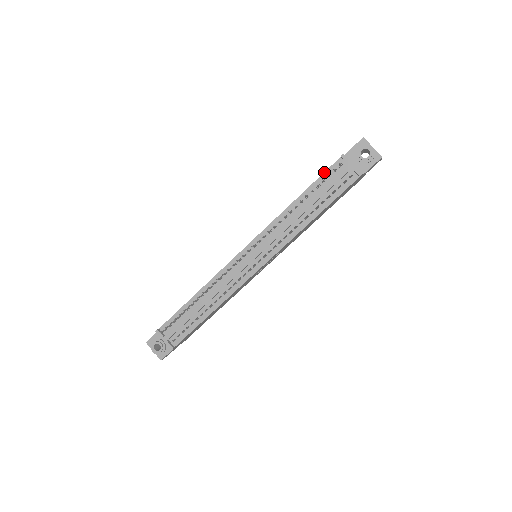
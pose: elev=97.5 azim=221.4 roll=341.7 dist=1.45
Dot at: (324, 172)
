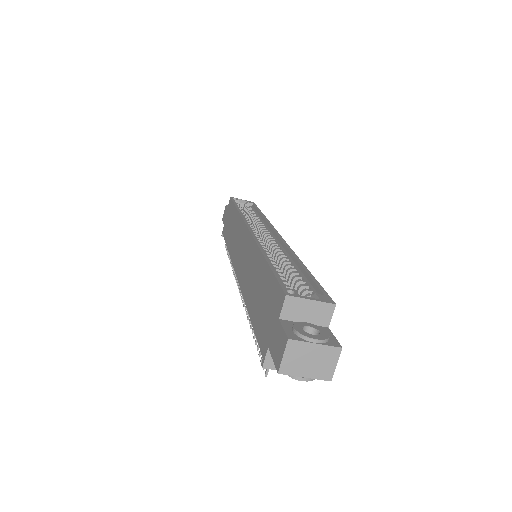
Dot at: occluded
